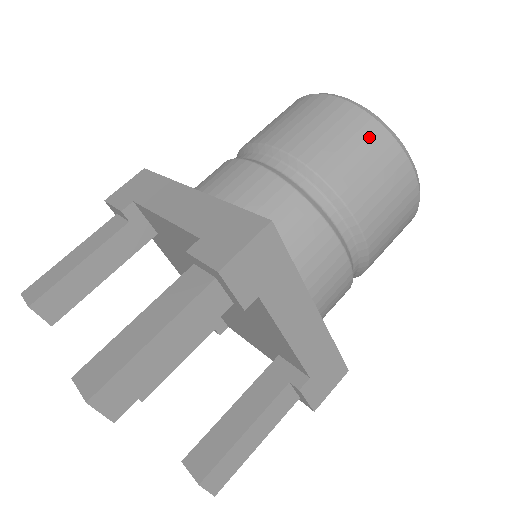
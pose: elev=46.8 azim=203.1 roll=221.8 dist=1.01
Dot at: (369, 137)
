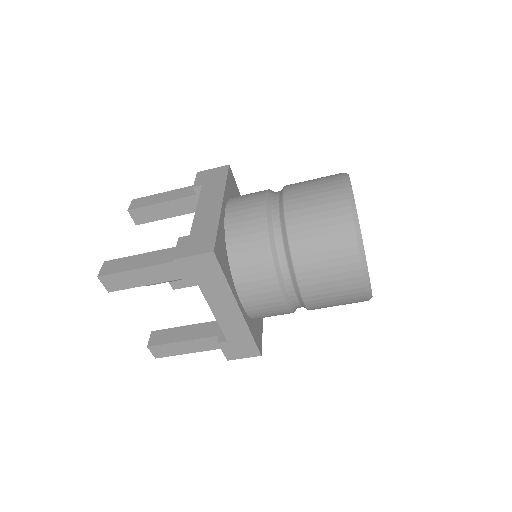
Dot at: (339, 233)
